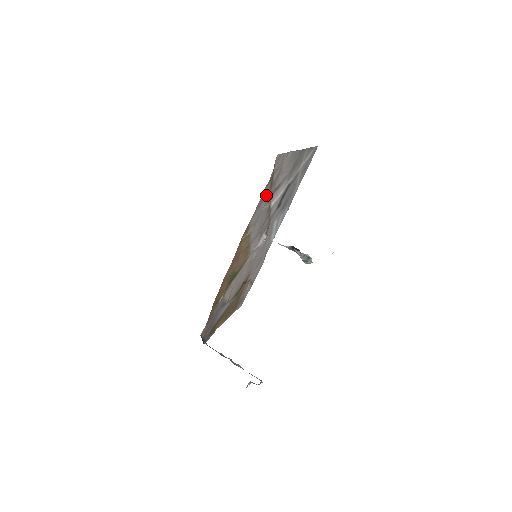
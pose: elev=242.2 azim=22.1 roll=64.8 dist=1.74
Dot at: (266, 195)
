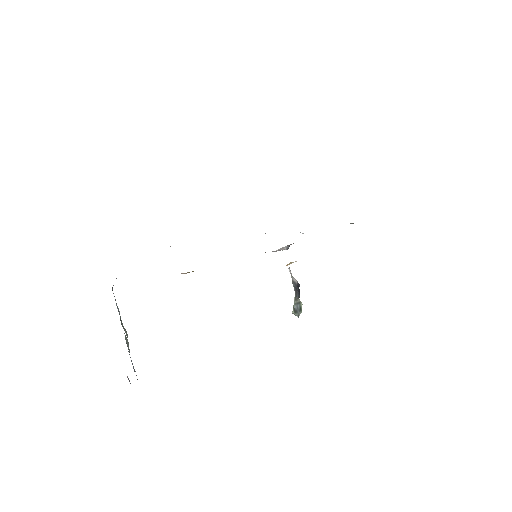
Dot at: occluded
